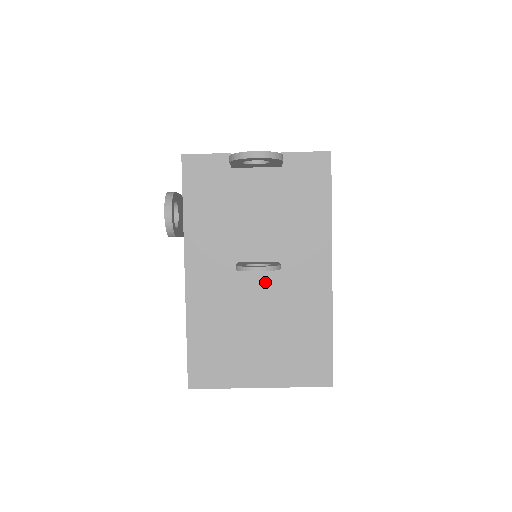
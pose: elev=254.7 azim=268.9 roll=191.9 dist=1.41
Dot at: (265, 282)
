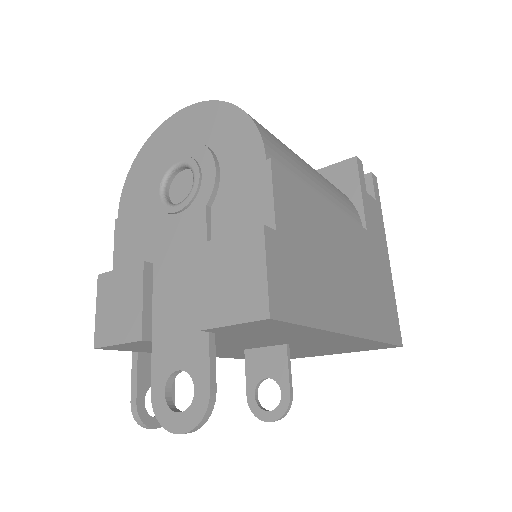
Dot at: occluded
